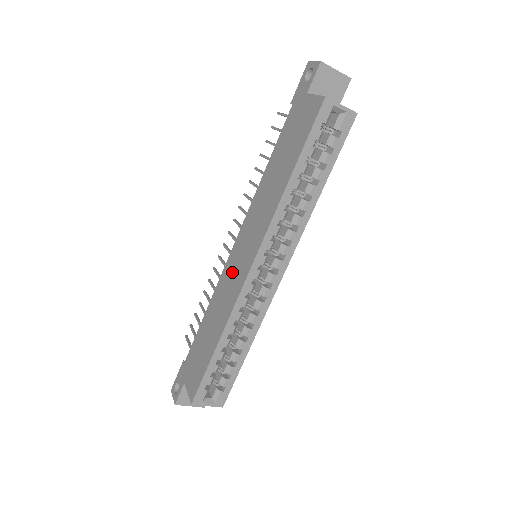
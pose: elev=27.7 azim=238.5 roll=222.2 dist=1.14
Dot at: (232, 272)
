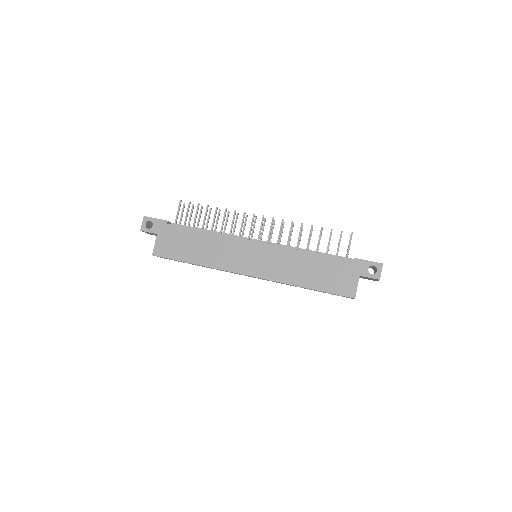
Dot at: (240, 253)
